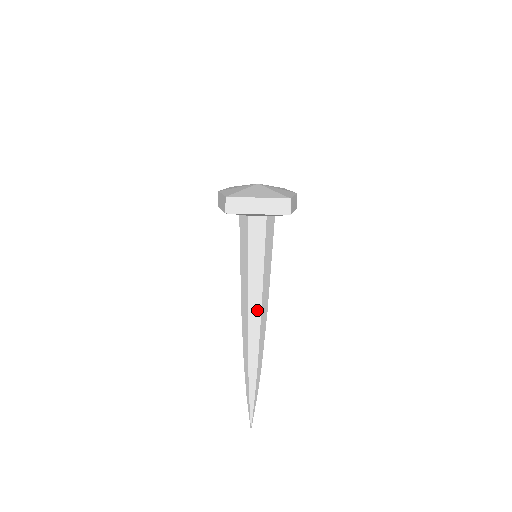
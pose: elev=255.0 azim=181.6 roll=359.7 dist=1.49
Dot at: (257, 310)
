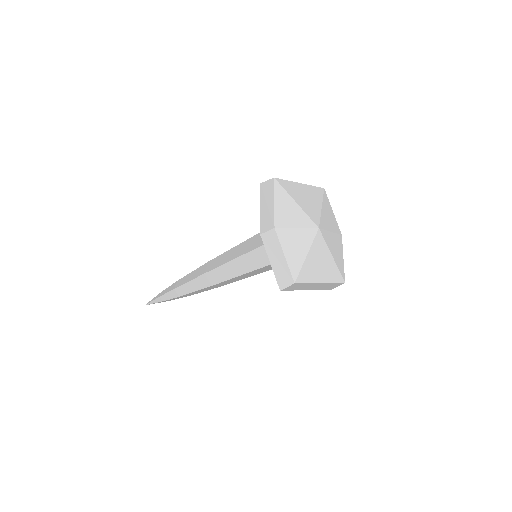
Dot at: (223, 284)
